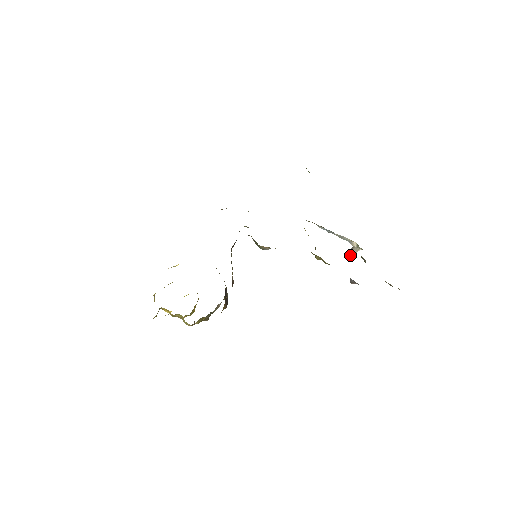
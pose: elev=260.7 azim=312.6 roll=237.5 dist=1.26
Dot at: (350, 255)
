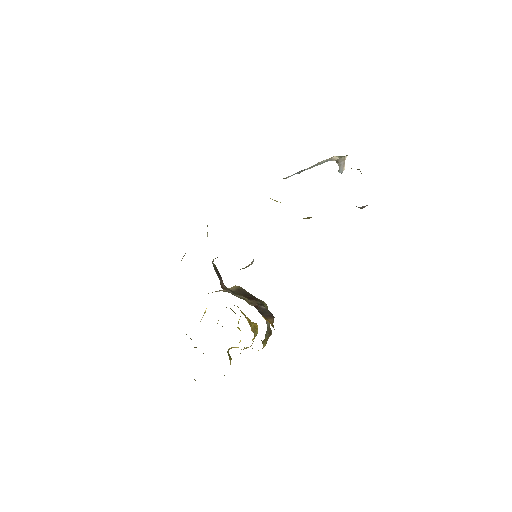
Dot at: (342, 169)
